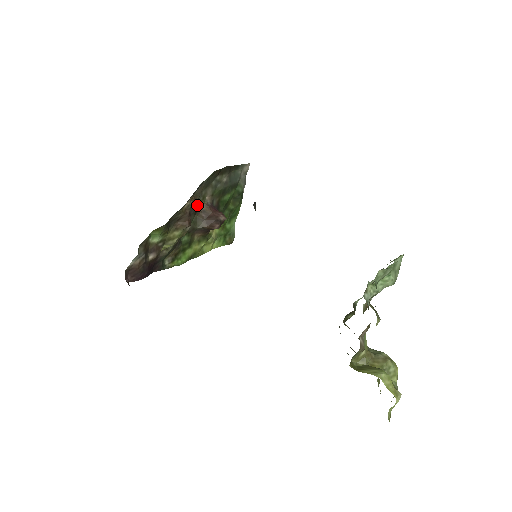
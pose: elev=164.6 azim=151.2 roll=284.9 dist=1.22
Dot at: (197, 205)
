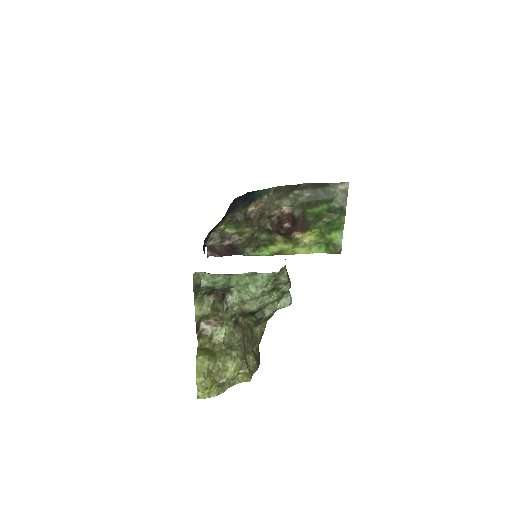
Dot at: (271, 212)
